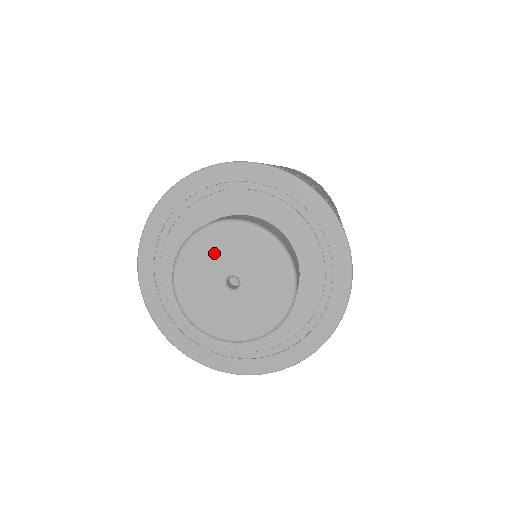
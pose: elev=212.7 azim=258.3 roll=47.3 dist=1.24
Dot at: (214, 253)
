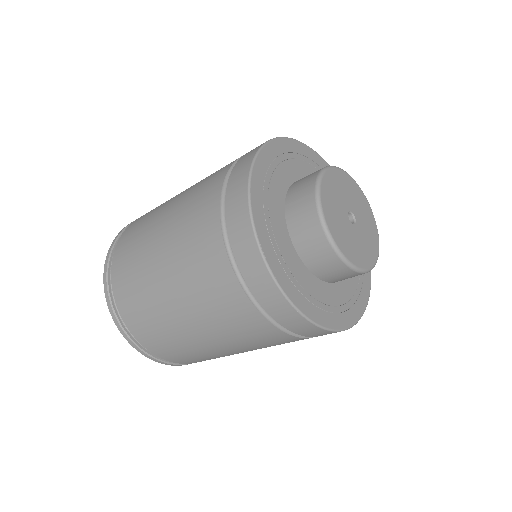
Dot at: (344, 188)
